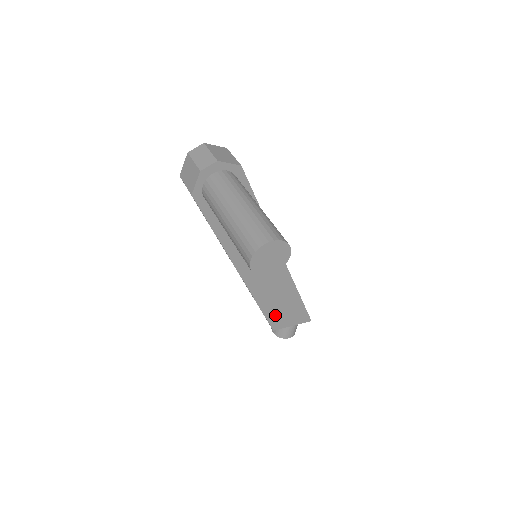
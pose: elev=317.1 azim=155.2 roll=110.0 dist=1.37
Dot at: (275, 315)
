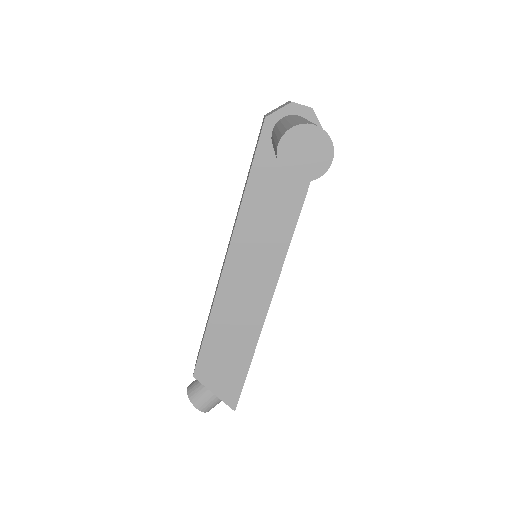
Dot at: (211, 356)
